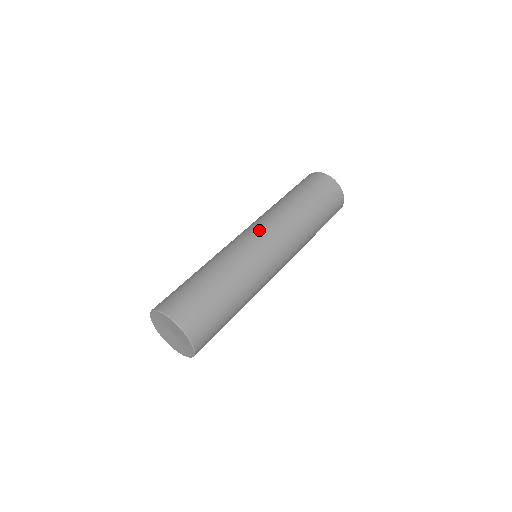
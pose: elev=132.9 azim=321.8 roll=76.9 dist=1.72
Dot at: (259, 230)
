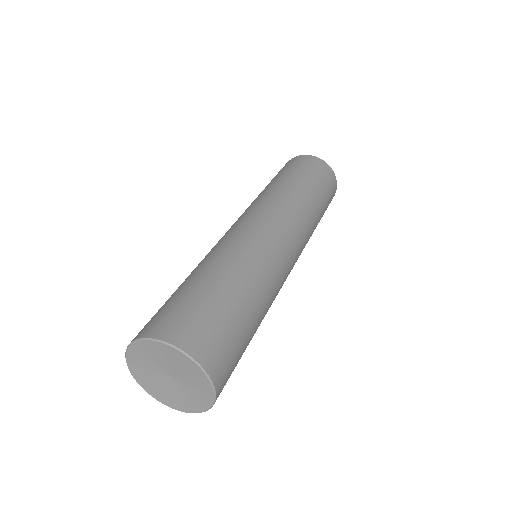
Dot at: (283, 228)
